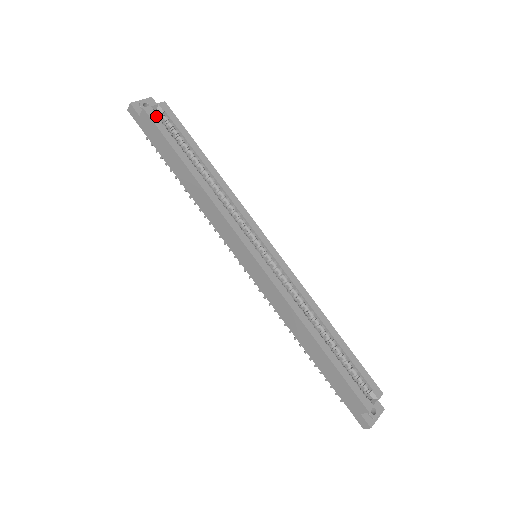
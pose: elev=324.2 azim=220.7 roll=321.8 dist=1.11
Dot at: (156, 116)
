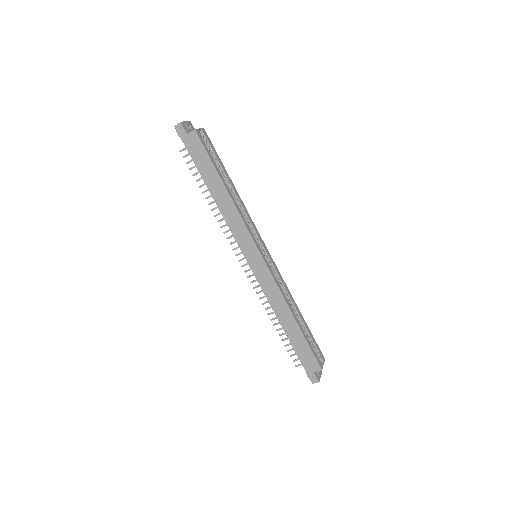
Dot at: (202, 138)
